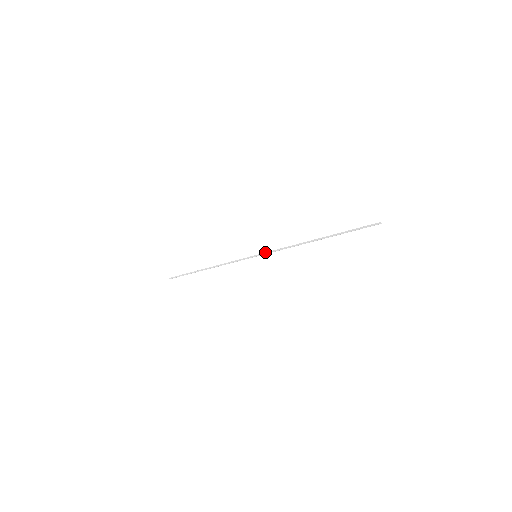
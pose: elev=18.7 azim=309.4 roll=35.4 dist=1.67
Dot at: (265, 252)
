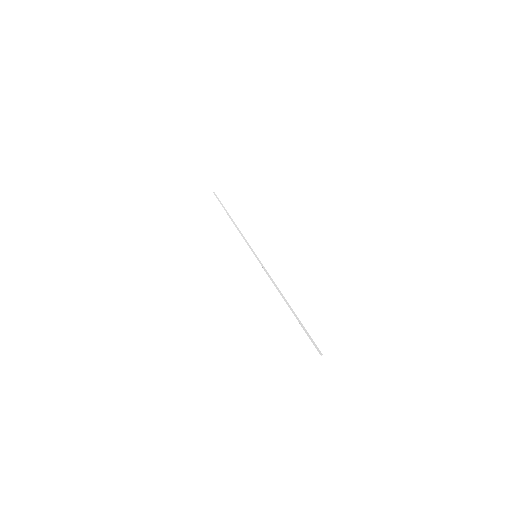
Dot at: occluded
